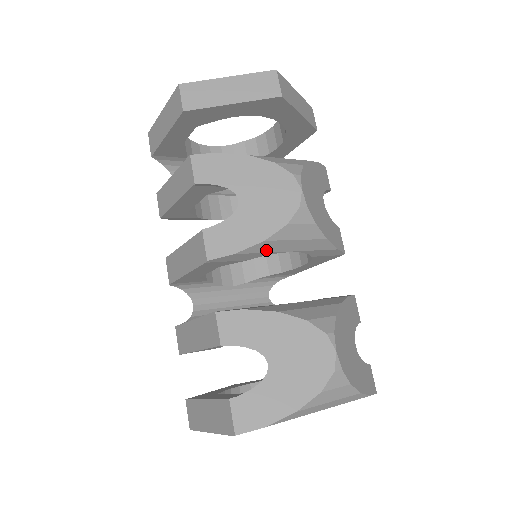
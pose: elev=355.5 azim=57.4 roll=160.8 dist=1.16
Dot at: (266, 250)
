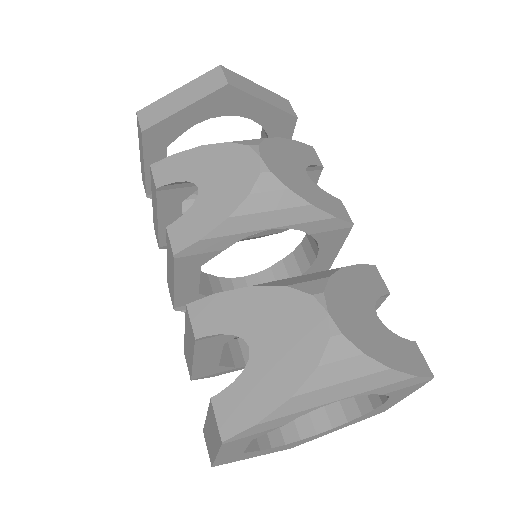
Dot at: (238, 230)
